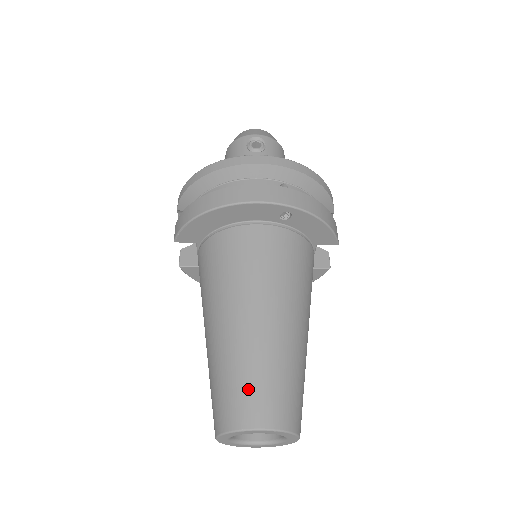
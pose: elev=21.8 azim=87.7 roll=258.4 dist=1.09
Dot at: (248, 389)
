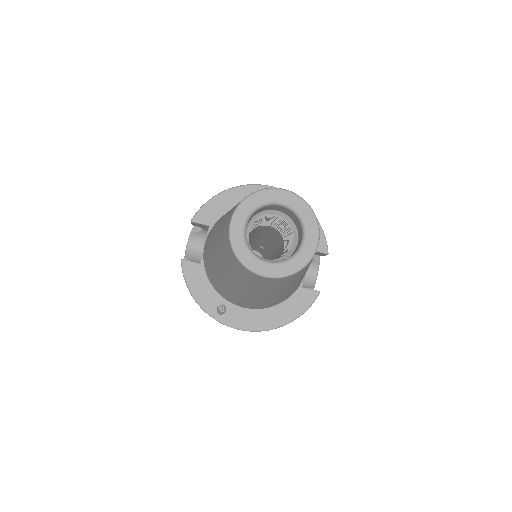
Dot at: occluded
